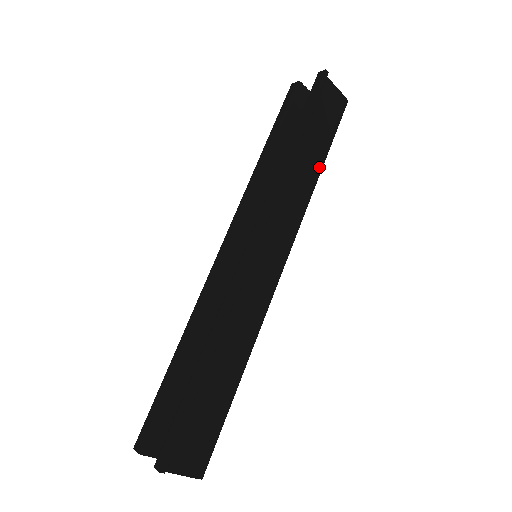
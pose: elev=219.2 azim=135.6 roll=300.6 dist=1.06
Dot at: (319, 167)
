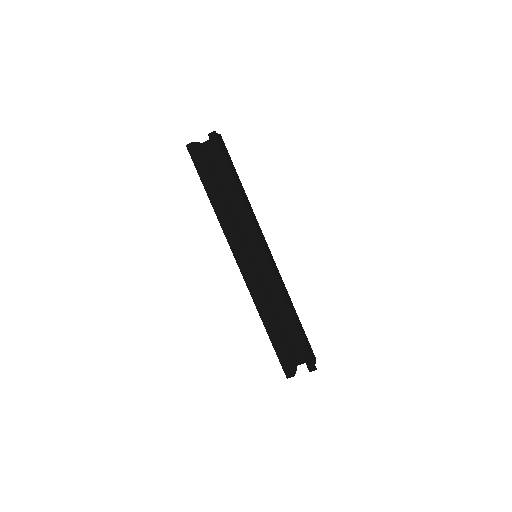
Dot at: (242, 186)
